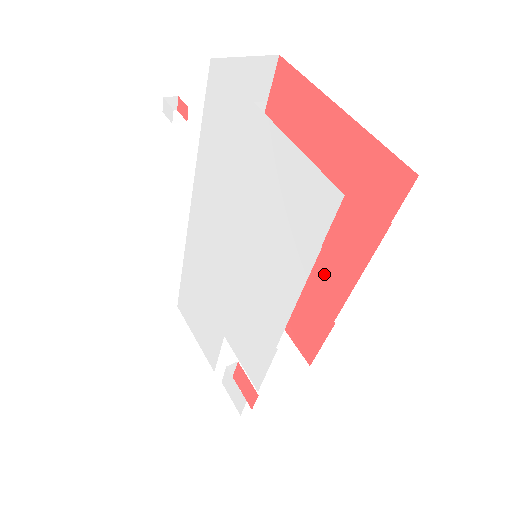
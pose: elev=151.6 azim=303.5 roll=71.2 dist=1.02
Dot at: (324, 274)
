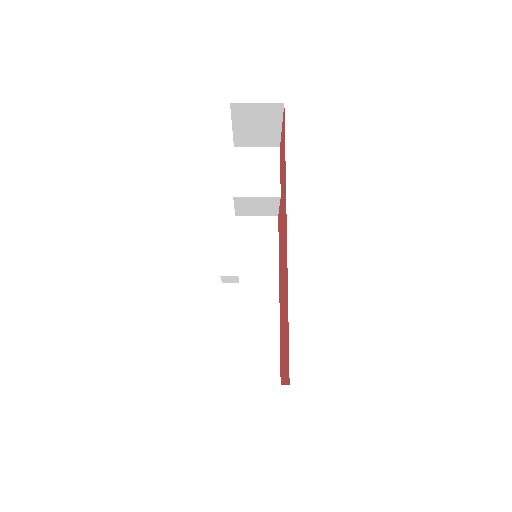
Dot at: (280, 282)
